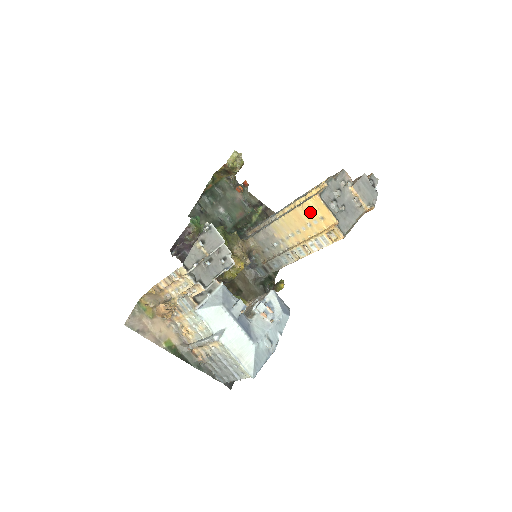
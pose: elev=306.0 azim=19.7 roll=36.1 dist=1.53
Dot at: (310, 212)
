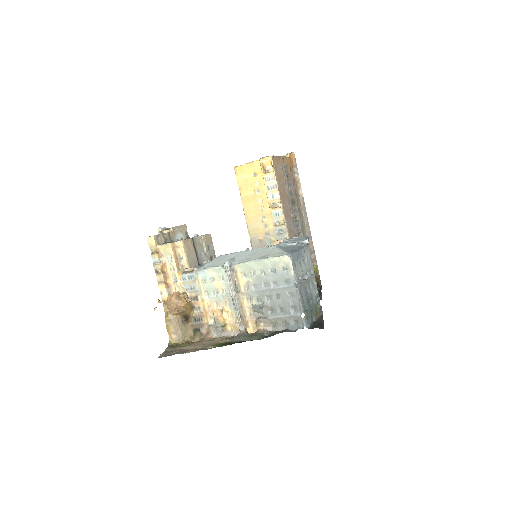
Dot at: (247, 184)
